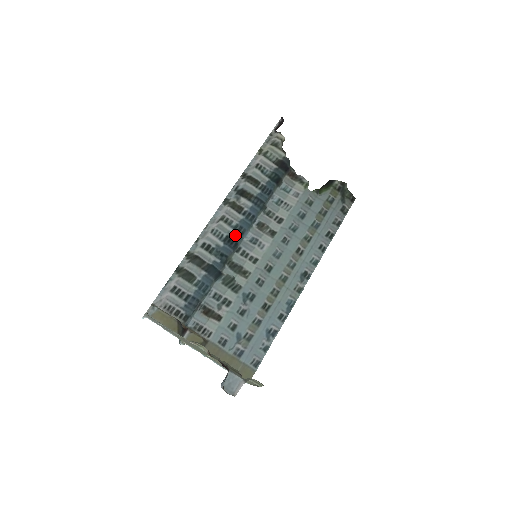
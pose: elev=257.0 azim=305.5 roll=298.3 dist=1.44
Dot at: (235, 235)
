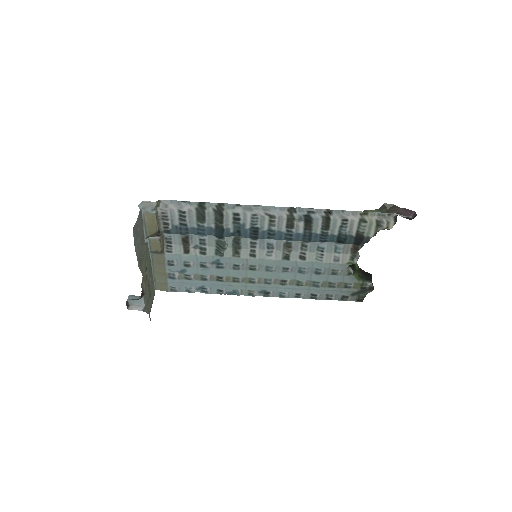
Dot at: (263, 233)
